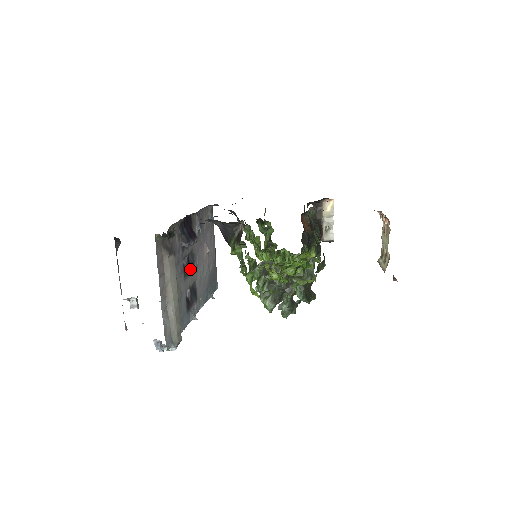
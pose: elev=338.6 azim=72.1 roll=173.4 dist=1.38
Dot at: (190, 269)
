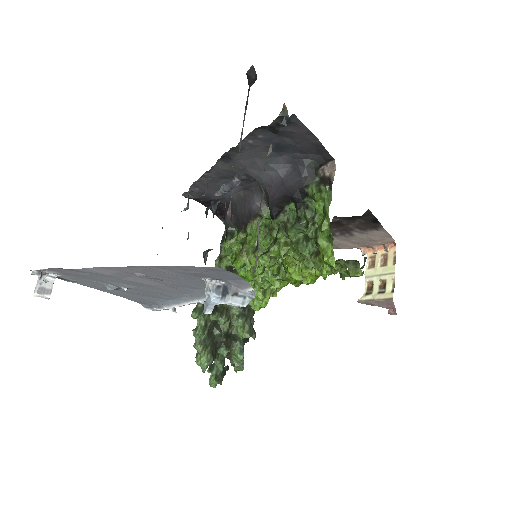
Dot at: occluded
